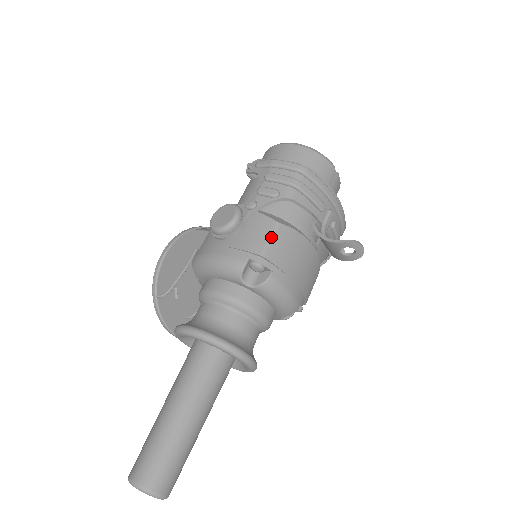
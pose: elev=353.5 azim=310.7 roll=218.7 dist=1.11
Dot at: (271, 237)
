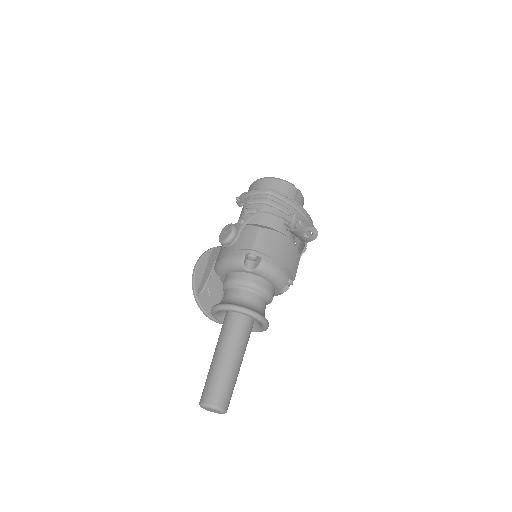
Dot at: (257, 237)
